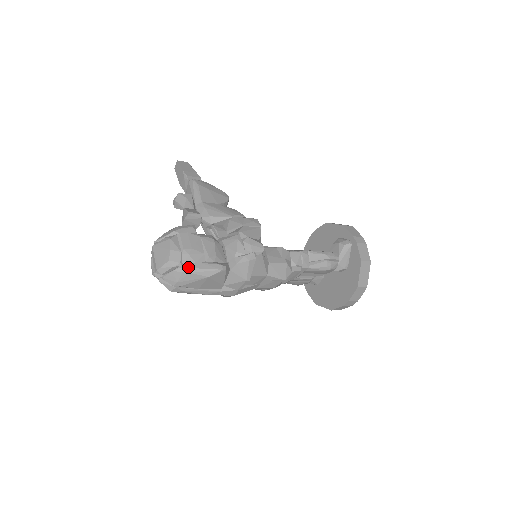
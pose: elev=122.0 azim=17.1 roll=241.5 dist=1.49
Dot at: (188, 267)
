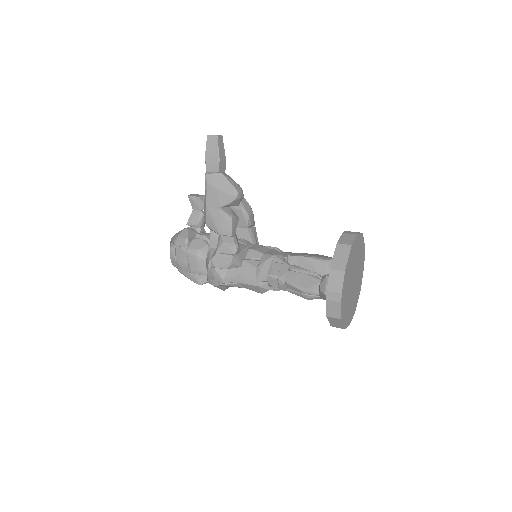
Dot at: (181, 272)
